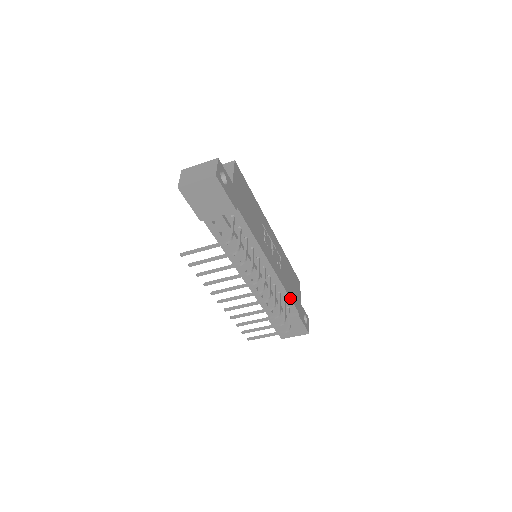
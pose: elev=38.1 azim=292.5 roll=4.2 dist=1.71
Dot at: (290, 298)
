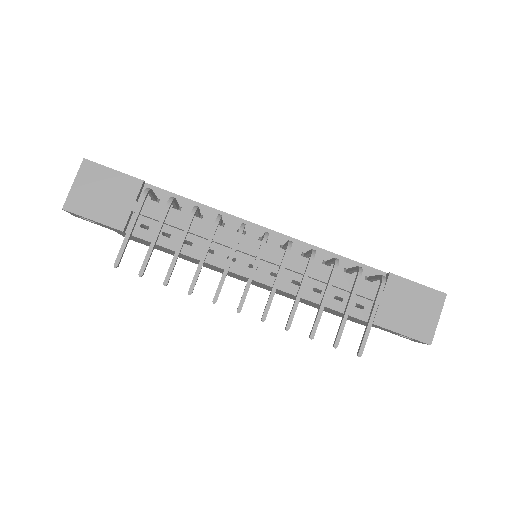
Dot at: (348, 259)
